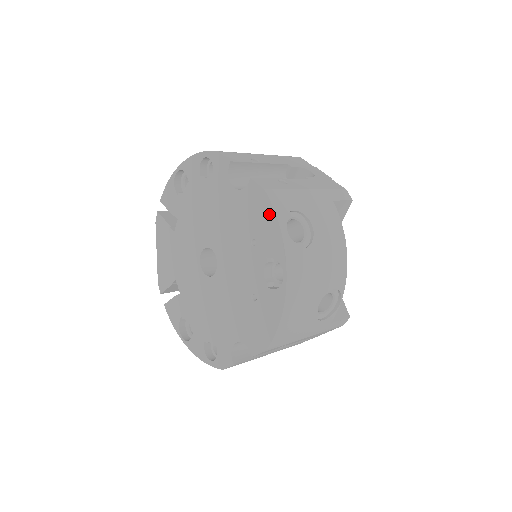
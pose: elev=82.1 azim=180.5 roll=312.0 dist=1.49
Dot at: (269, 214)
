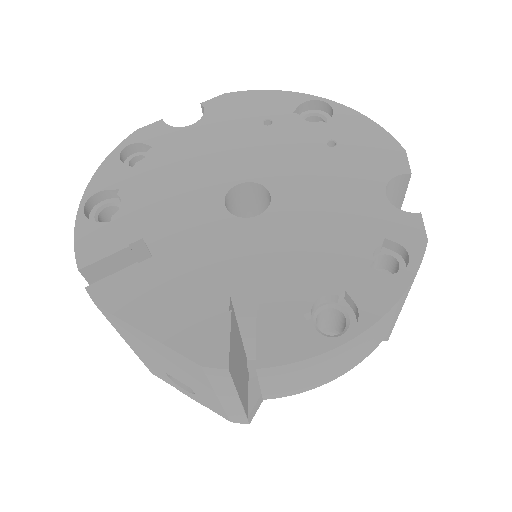
Dot at: (252, 96)
